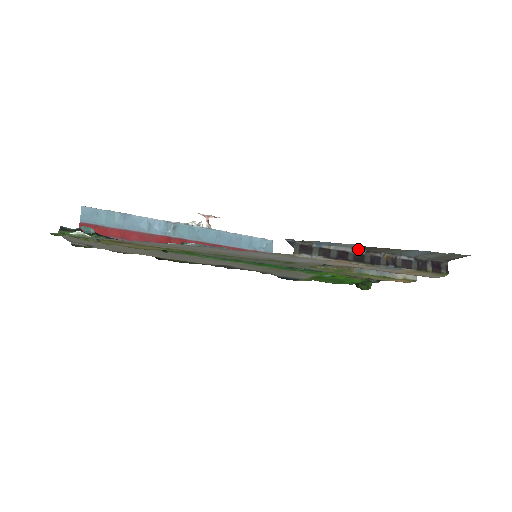
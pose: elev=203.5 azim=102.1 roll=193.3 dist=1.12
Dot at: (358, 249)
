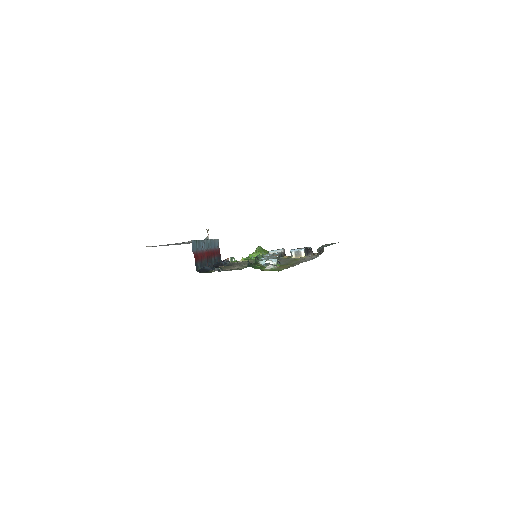
Dot at: occluded
